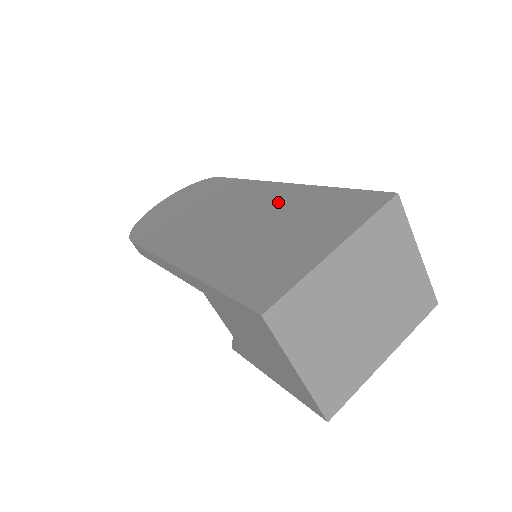
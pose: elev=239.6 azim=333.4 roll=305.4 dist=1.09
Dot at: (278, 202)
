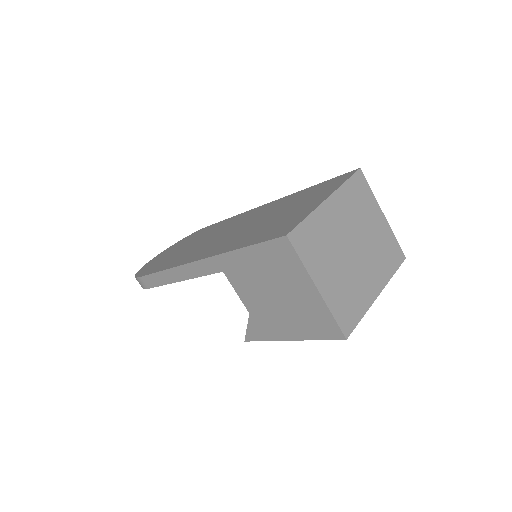
Dot at: (269, 208)
